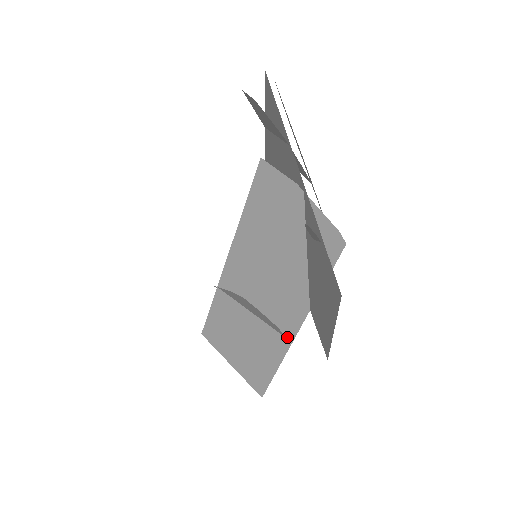
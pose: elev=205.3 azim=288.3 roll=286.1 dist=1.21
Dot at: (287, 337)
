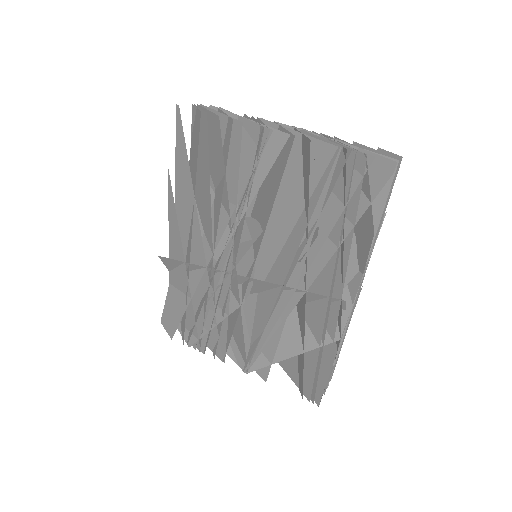
Dot at: occluded
